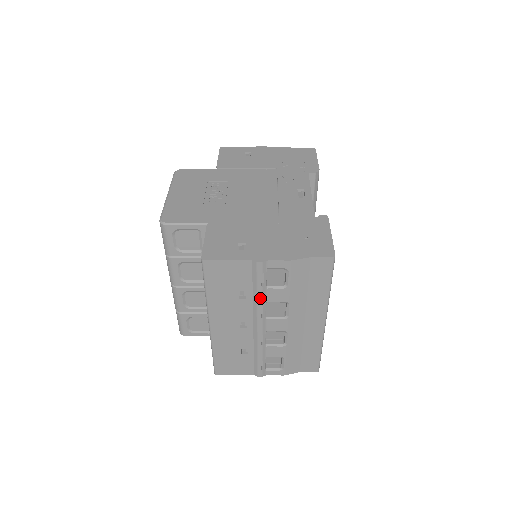
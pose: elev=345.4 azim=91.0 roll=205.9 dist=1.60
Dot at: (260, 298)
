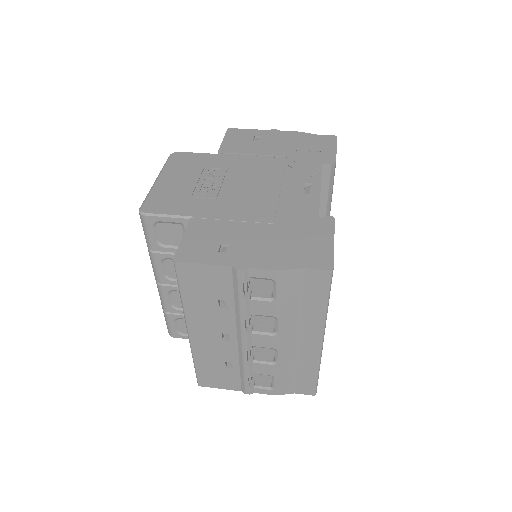
Dot at: (243, 310)
